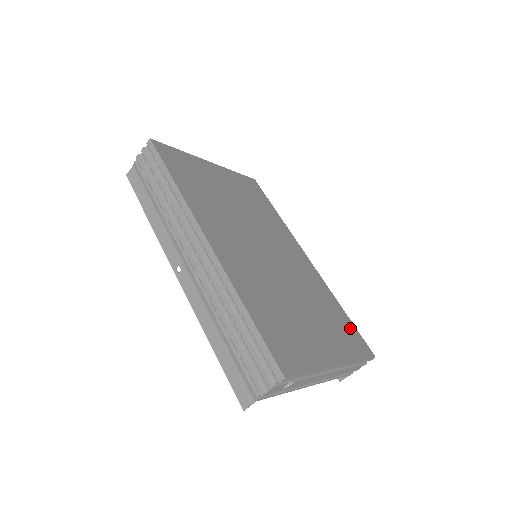
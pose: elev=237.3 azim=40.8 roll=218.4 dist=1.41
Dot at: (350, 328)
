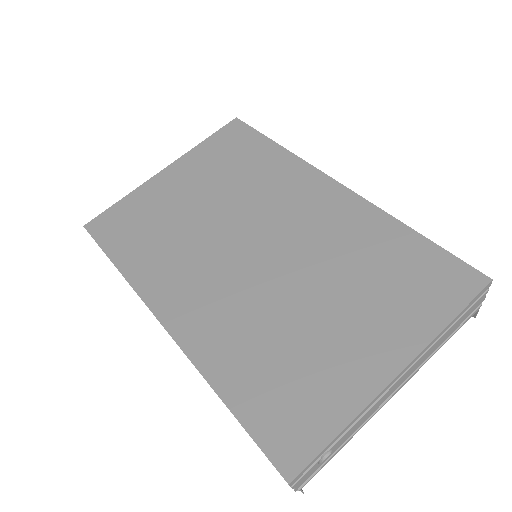
Dot at: (429, 261)
